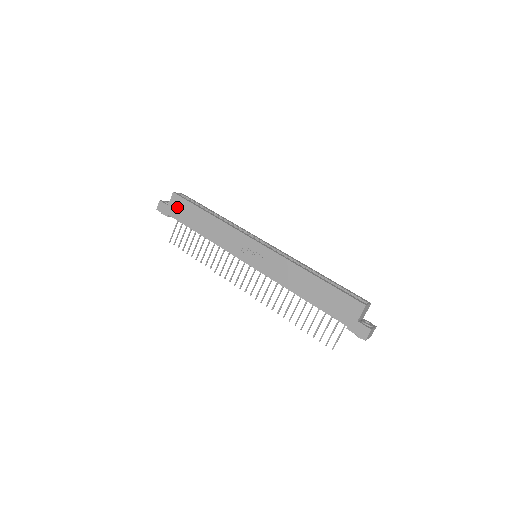
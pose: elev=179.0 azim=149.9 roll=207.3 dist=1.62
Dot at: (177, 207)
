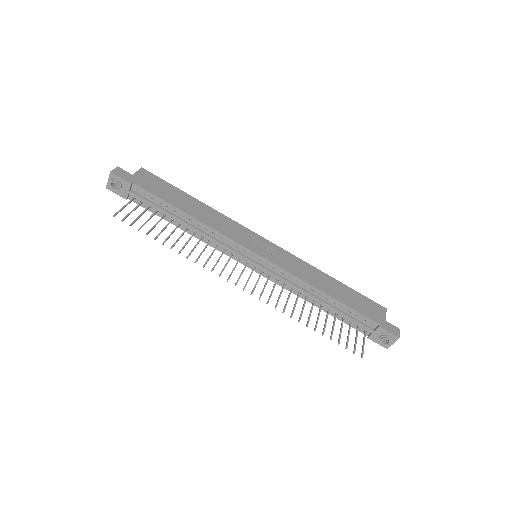
Dot at: (148, 180)
